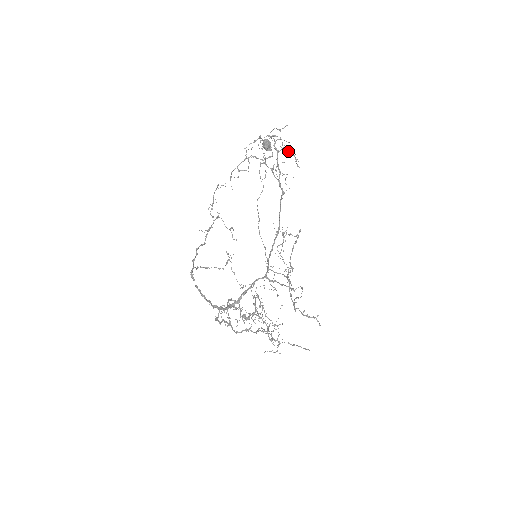
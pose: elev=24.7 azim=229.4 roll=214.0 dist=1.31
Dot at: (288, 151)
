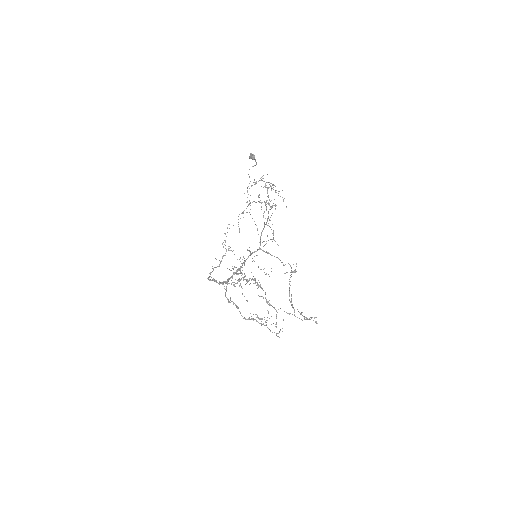
Dot at: occluded
